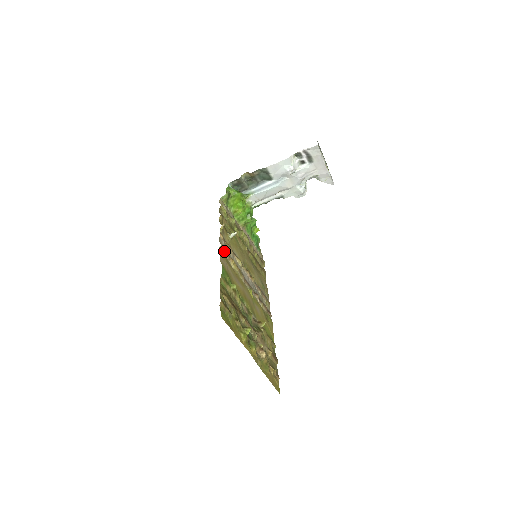
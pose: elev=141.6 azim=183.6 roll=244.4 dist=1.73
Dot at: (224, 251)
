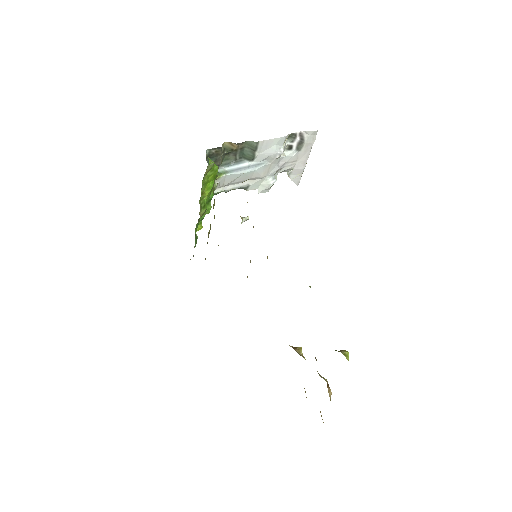
Dot at: occluded
